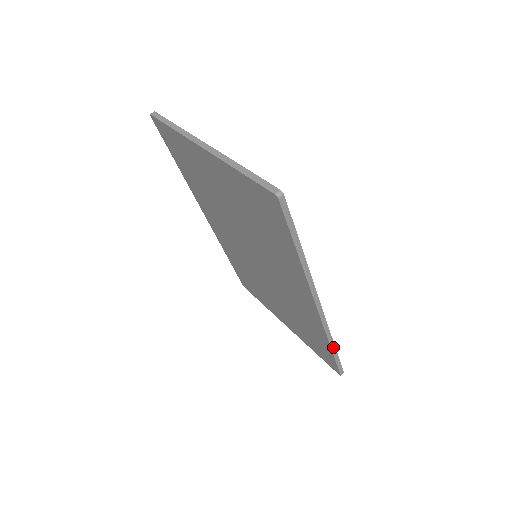
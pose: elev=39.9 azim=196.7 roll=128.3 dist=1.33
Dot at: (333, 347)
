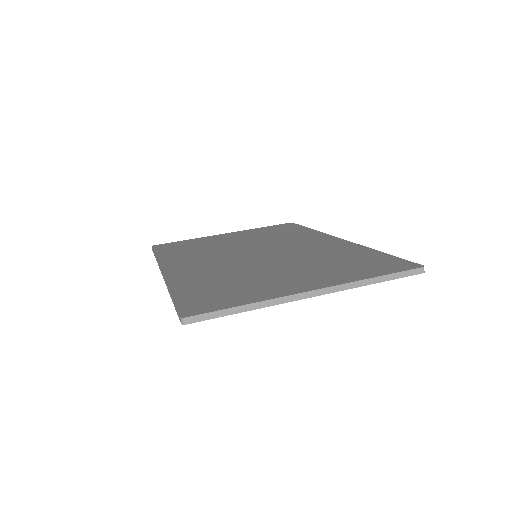
Dot at: occluded
